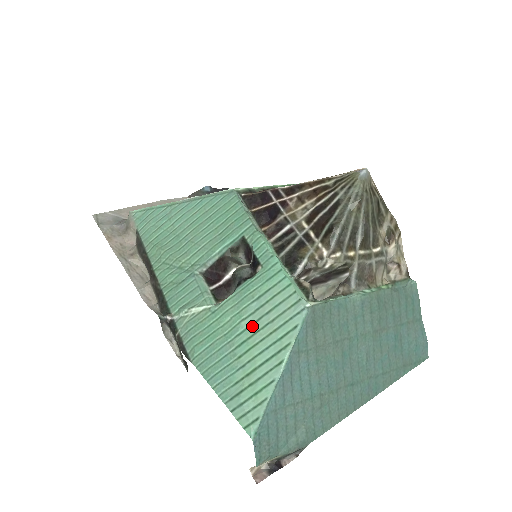
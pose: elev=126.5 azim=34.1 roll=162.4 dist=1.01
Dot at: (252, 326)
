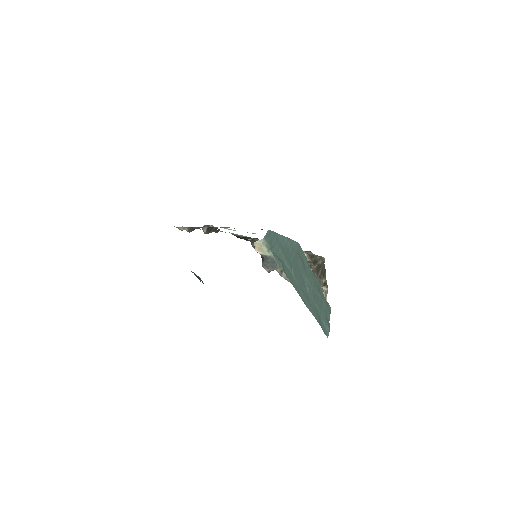
Dot at: occluded
